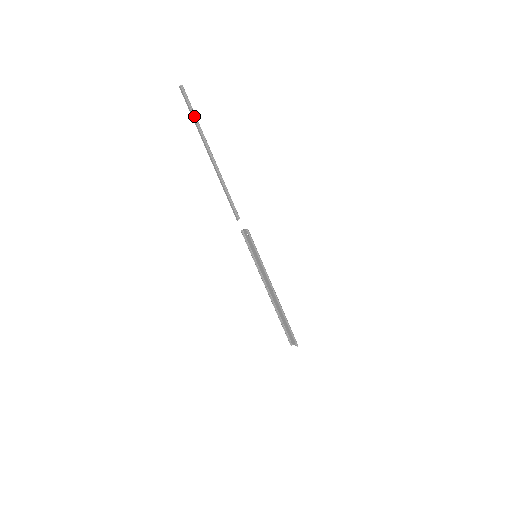
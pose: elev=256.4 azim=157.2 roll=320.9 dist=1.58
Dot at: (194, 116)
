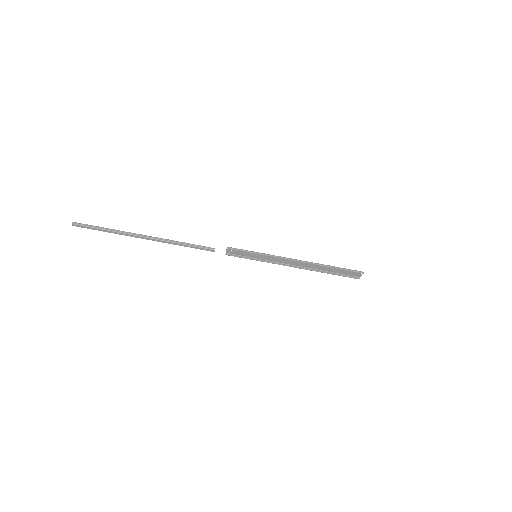
Dot at: (104, 229)
